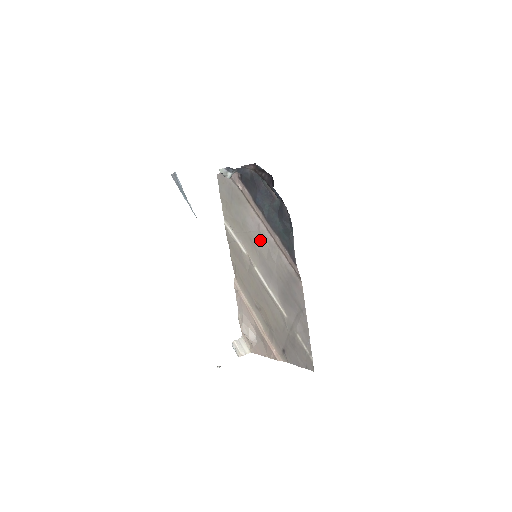
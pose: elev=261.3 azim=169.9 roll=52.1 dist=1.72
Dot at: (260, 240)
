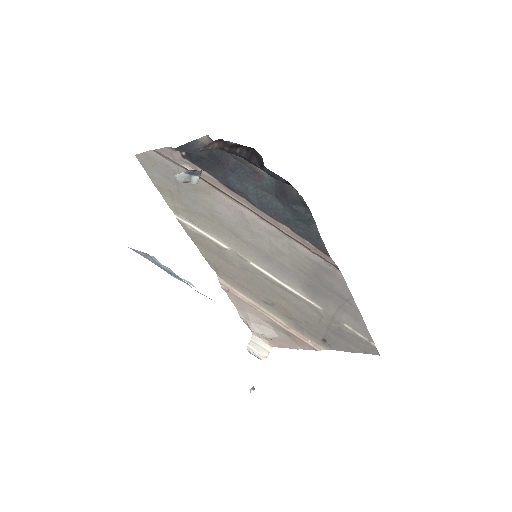
Dot at: (251, 231)
